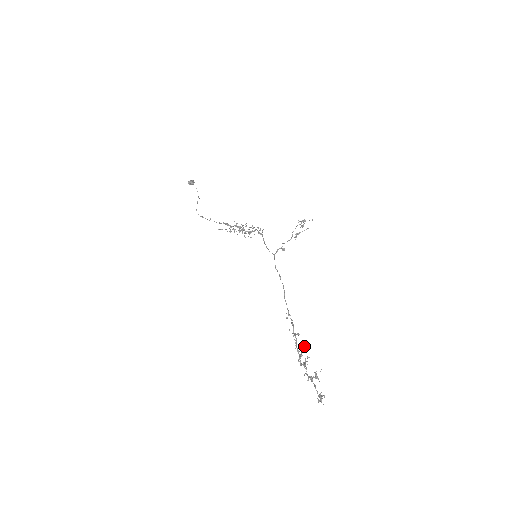
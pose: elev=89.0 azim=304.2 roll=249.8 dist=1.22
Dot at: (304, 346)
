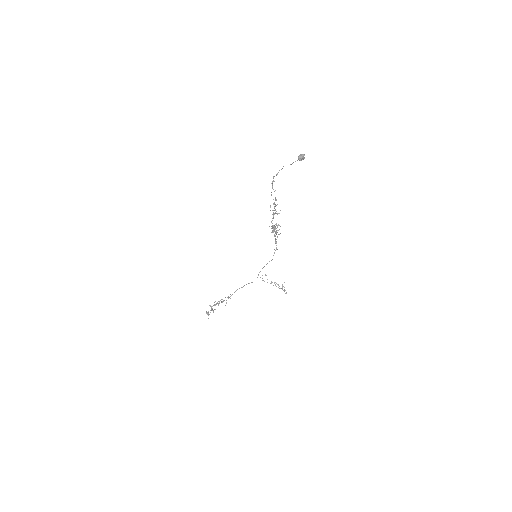
Dot at: occluded
